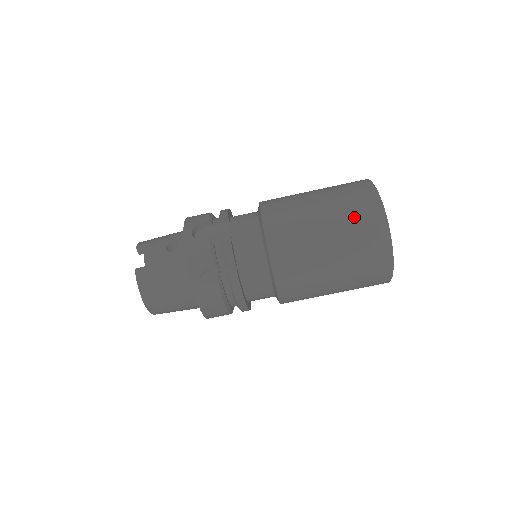
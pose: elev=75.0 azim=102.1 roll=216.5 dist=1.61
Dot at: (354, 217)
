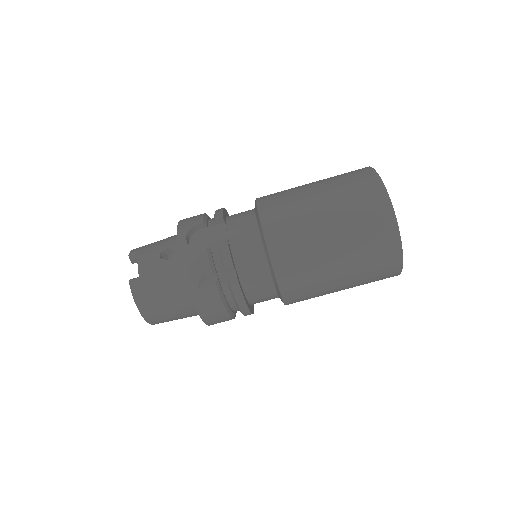
Dot at: (358, 211)
